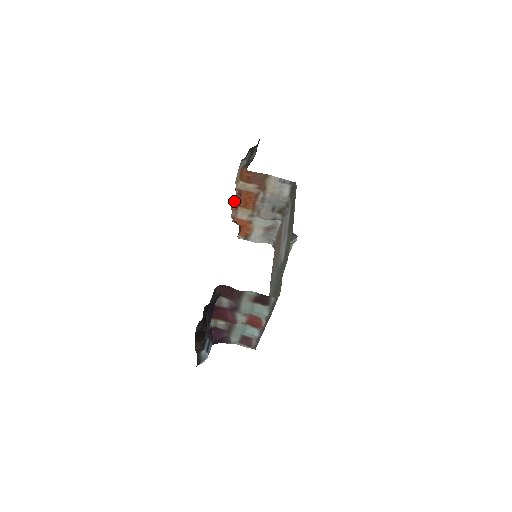
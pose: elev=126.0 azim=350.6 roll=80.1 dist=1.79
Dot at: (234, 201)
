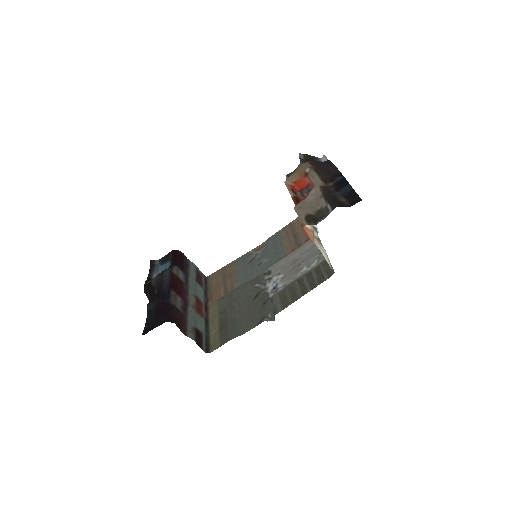
Dot at: (304, 171)
